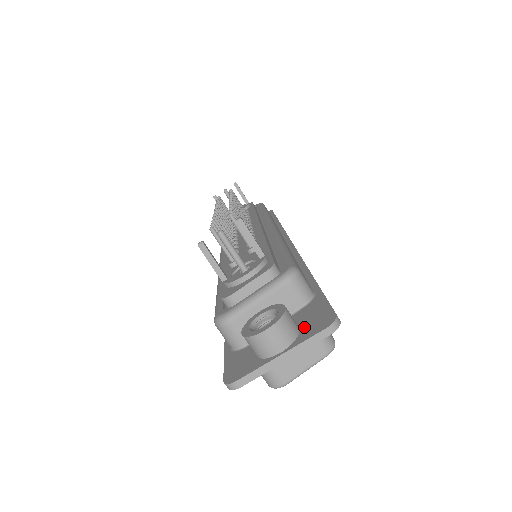
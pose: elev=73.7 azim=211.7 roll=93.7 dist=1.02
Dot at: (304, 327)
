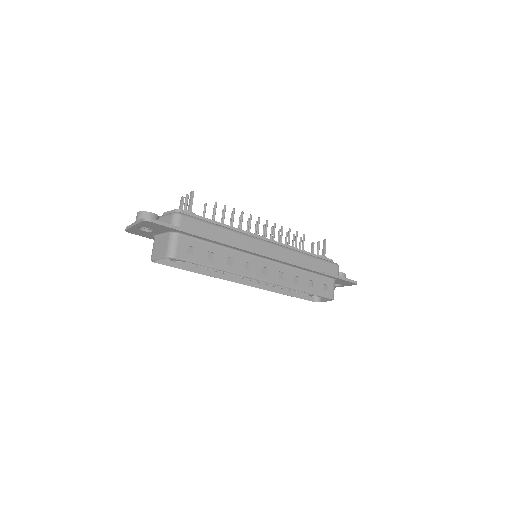
Dot at: occluded
